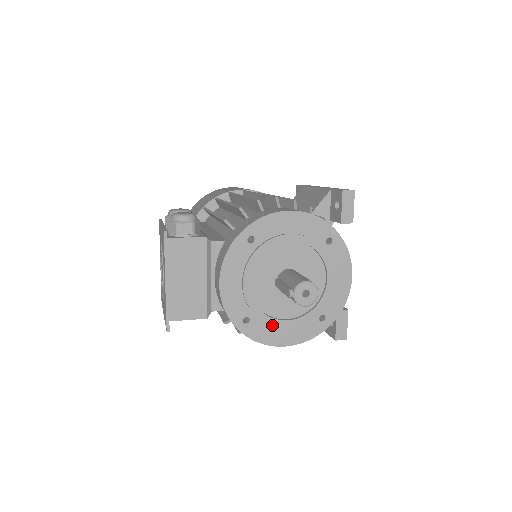
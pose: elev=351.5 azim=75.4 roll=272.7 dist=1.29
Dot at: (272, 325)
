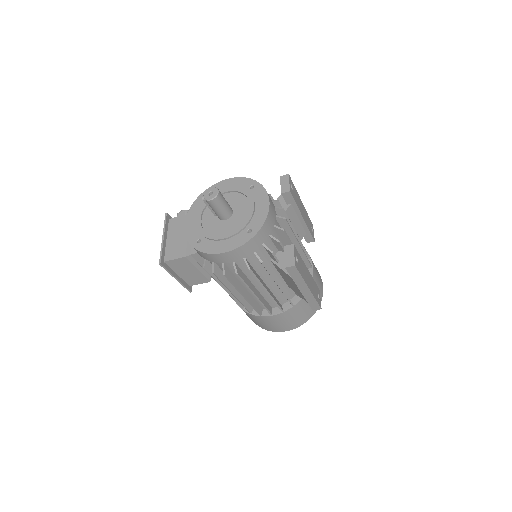
Dot at: (215, 241)
